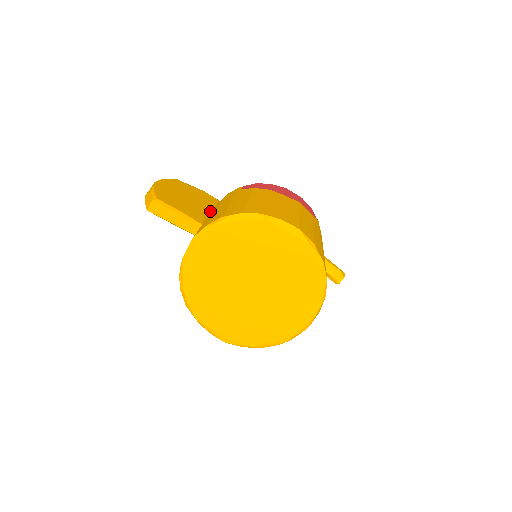
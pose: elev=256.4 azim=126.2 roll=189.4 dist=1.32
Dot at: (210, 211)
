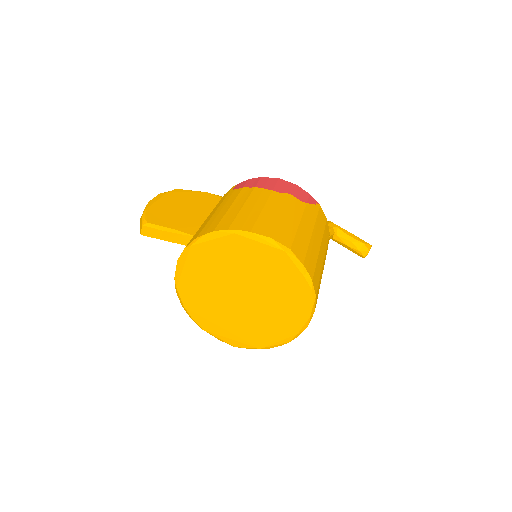
Dot at: occluded
